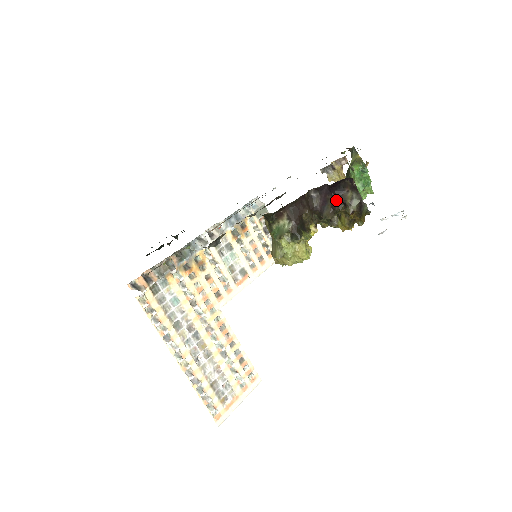
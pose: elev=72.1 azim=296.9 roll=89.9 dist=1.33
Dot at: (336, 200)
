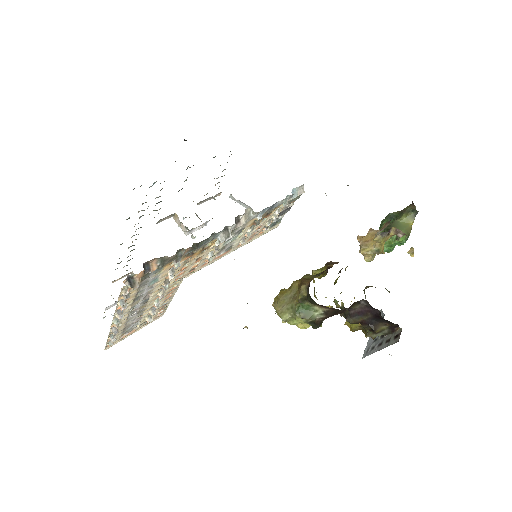
Dot at: (371, 322)
